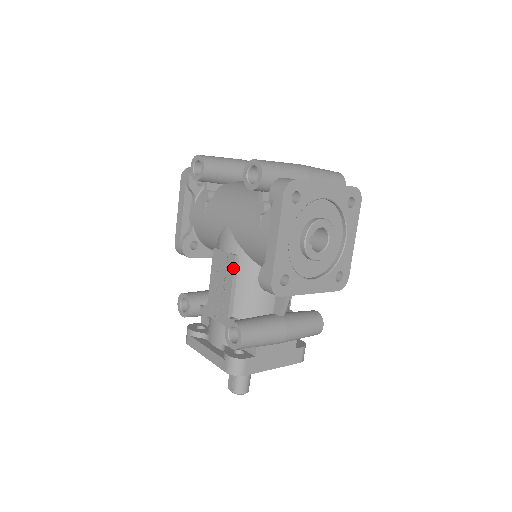
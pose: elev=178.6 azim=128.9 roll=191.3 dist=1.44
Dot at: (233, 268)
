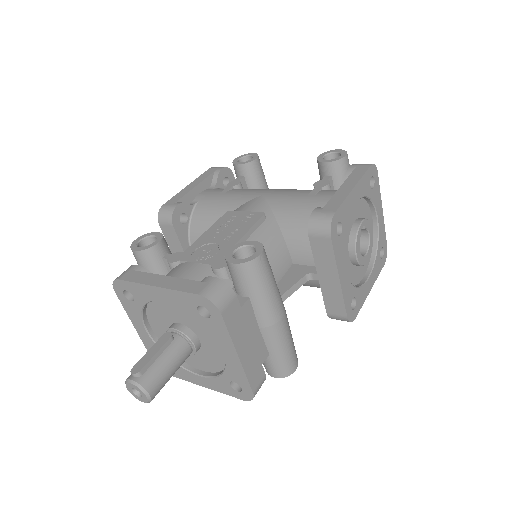
Dot at: (257, 220)
